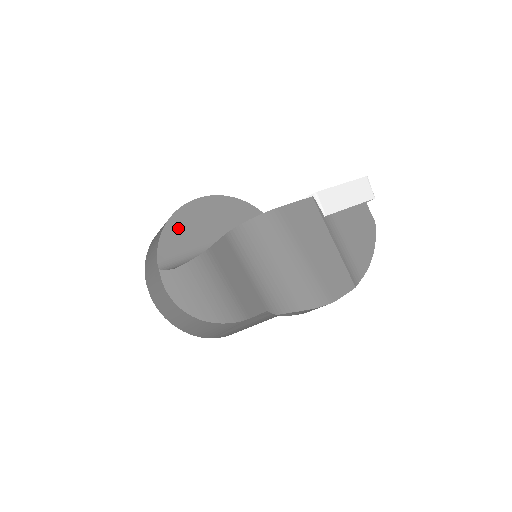
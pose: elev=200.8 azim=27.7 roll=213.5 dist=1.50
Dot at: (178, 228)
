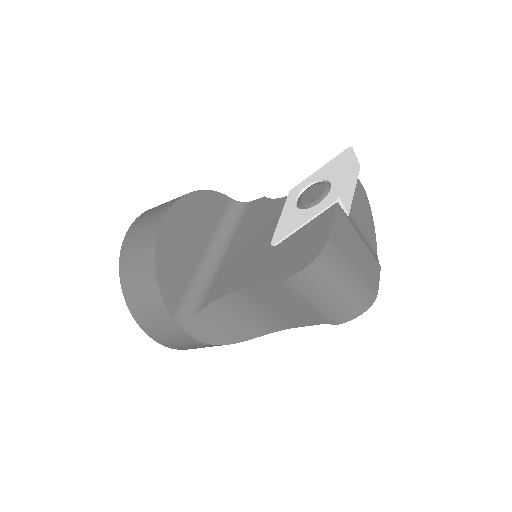
Dot at: (168, 265)
